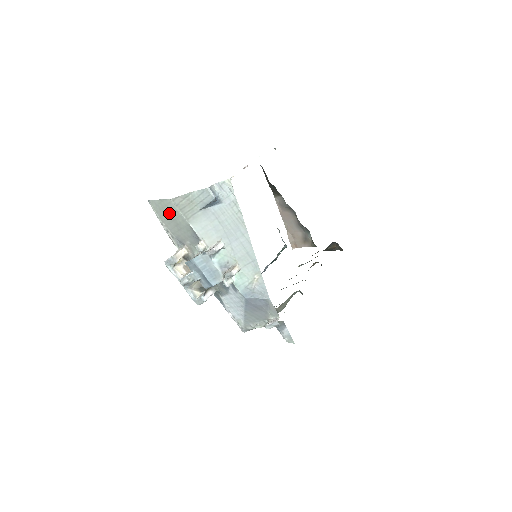
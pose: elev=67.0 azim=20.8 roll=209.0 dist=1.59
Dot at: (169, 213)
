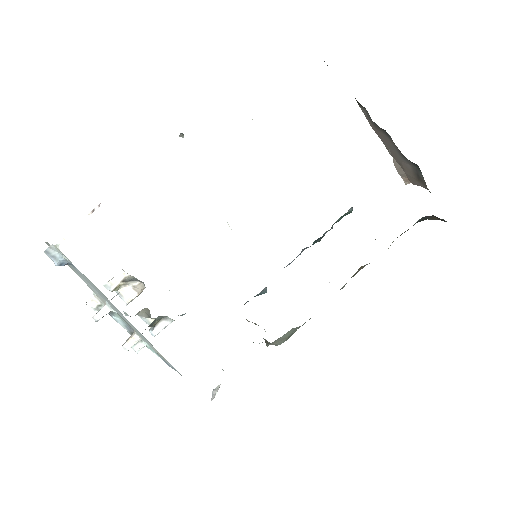
Dot at: occluded
